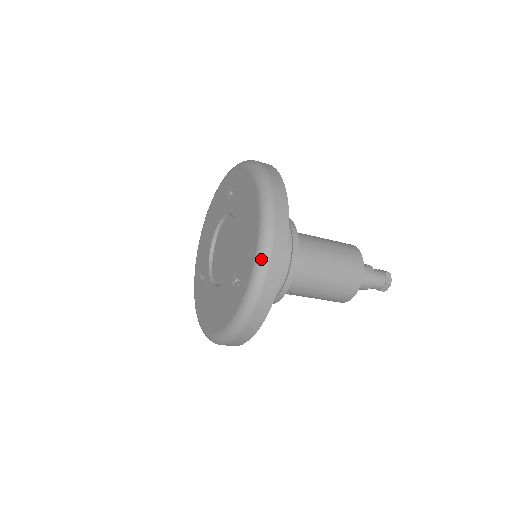
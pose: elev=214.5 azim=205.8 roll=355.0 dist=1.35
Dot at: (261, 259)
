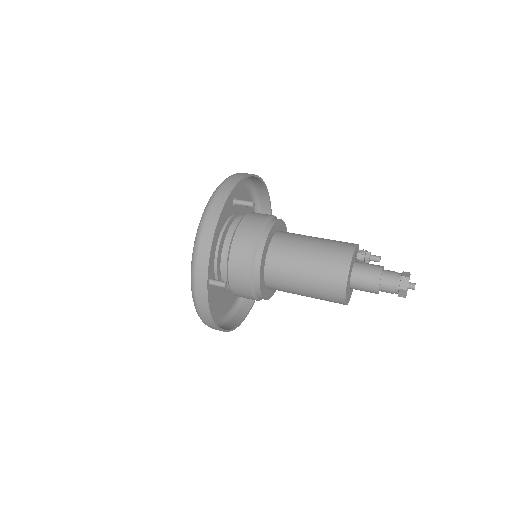
Dot at: (191, 268)
